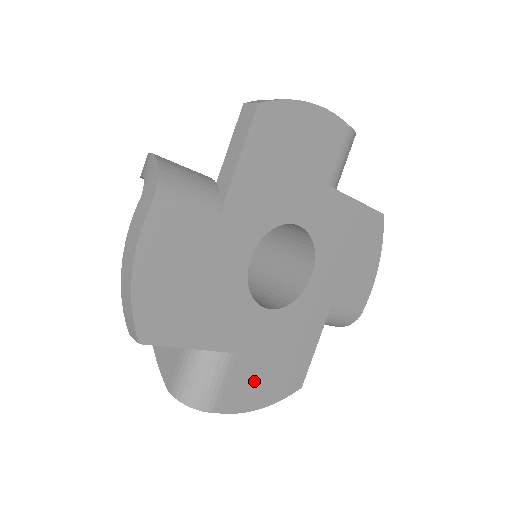
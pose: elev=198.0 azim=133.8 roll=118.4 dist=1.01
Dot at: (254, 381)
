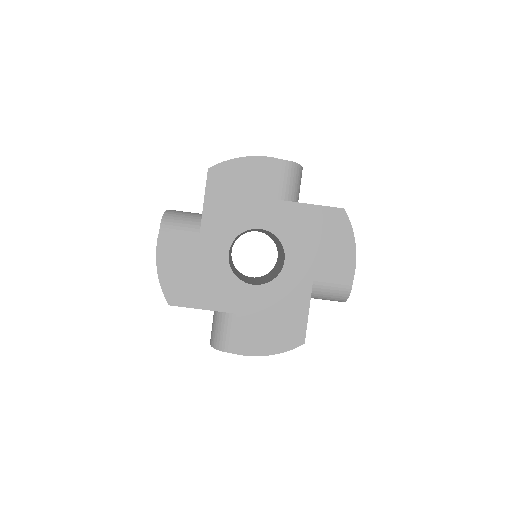
Dot at: (256, 334)
